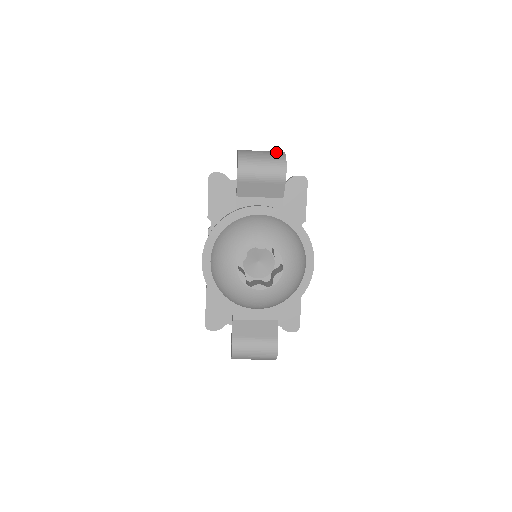
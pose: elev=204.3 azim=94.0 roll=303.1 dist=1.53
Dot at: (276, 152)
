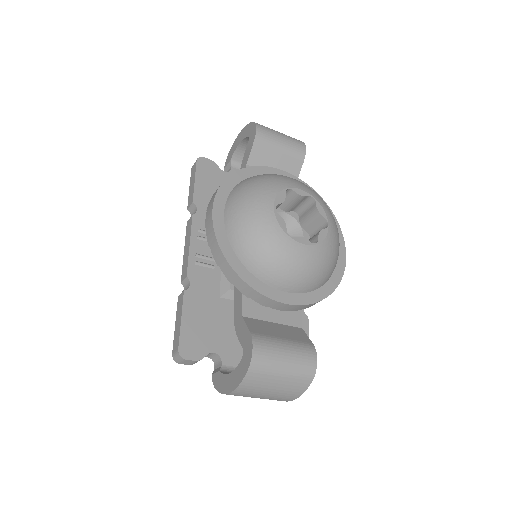
Dot at: occluded
